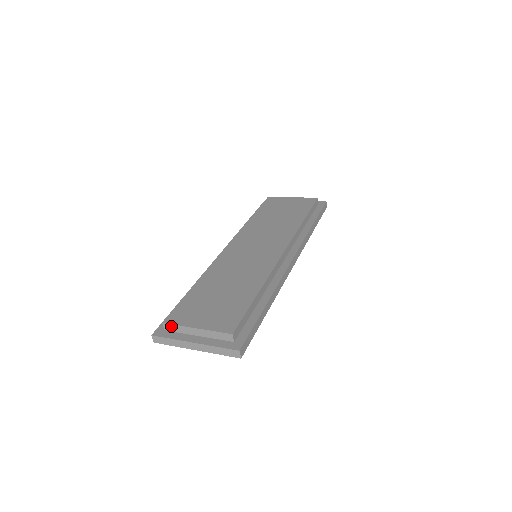
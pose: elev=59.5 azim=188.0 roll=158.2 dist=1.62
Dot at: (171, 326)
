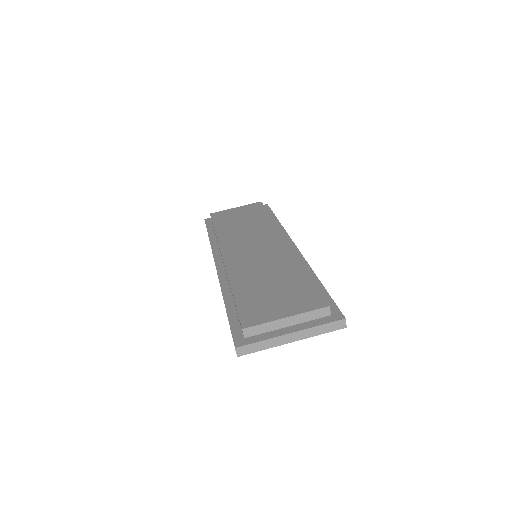
Dot at: (254, 328)
